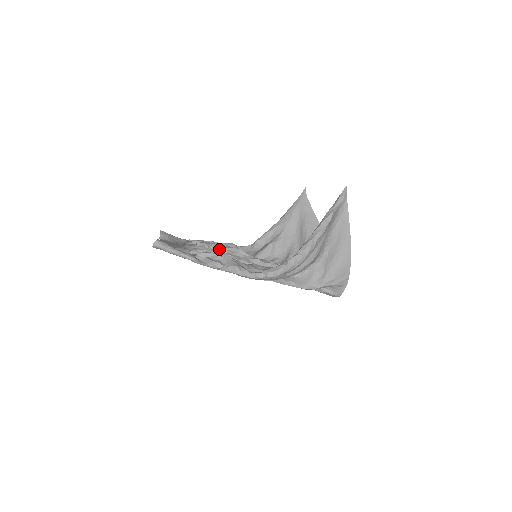
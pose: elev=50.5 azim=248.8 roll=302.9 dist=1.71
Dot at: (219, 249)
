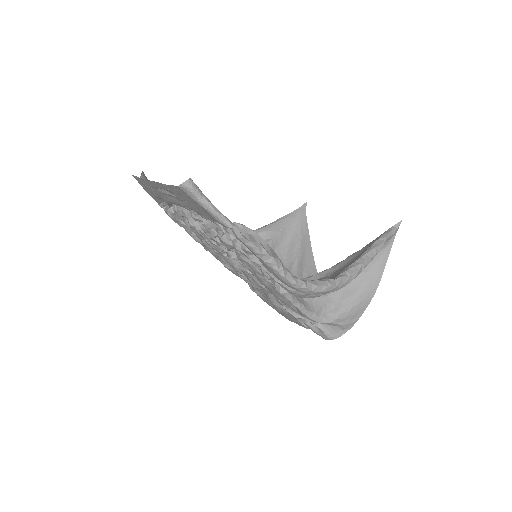
Dot at: occluded
